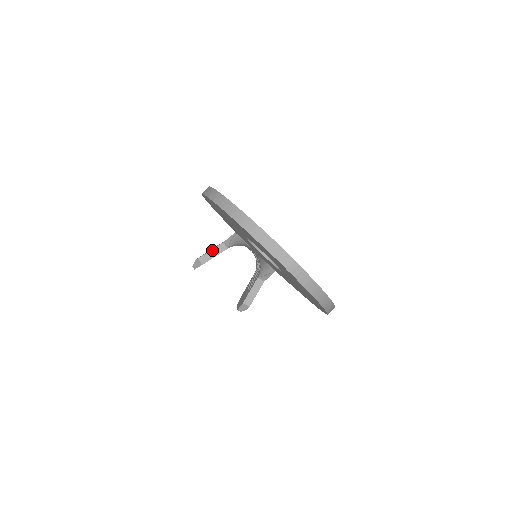
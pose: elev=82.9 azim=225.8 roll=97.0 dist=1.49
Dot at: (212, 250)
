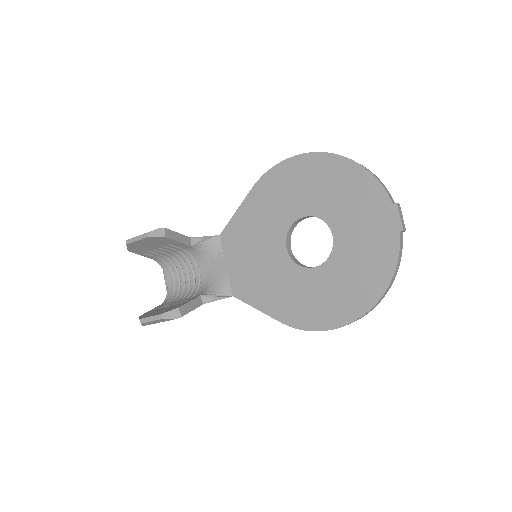
Dot at: (179, 234)
